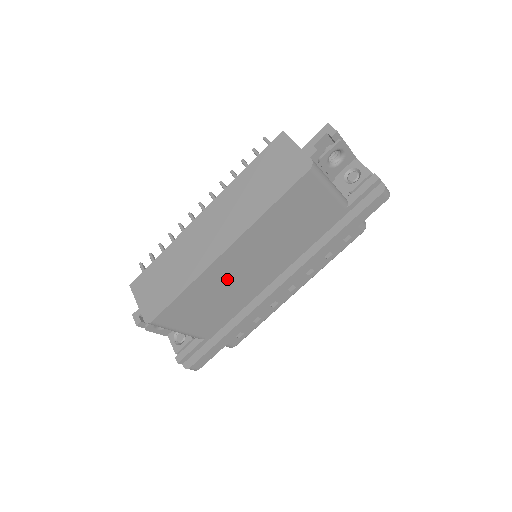
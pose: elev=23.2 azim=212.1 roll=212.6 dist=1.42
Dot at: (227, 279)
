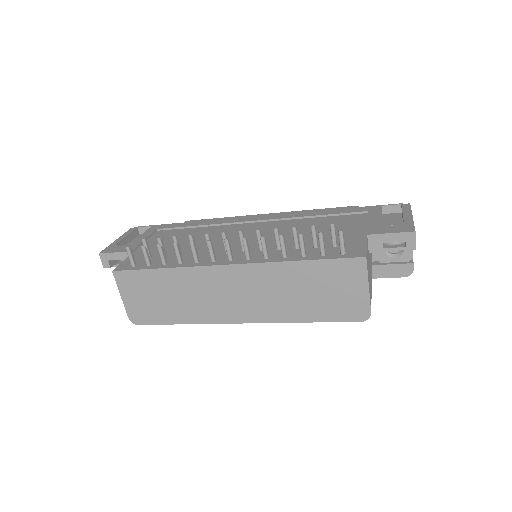
Dot at: occluded
